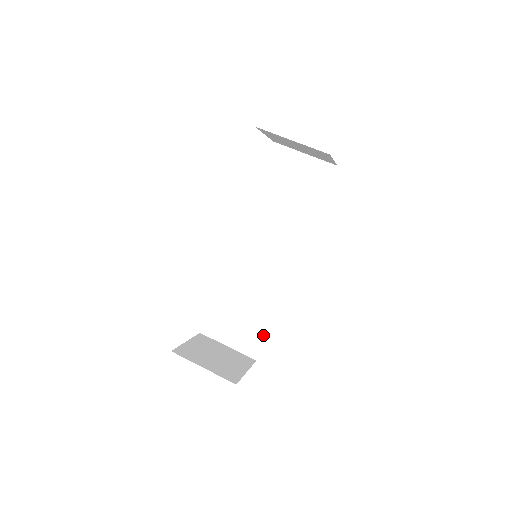
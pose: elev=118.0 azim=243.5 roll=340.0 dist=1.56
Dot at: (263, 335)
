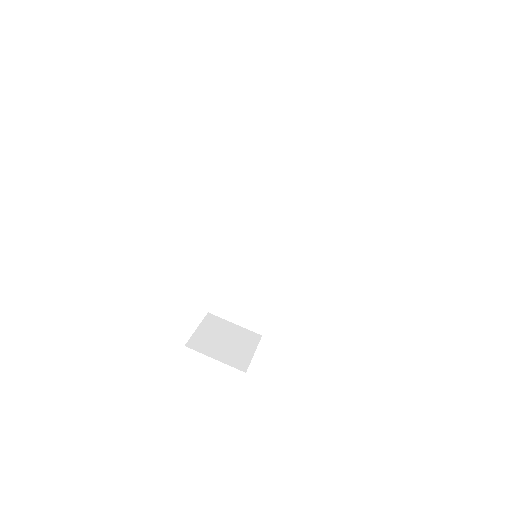
Dot at: (267, 315)
